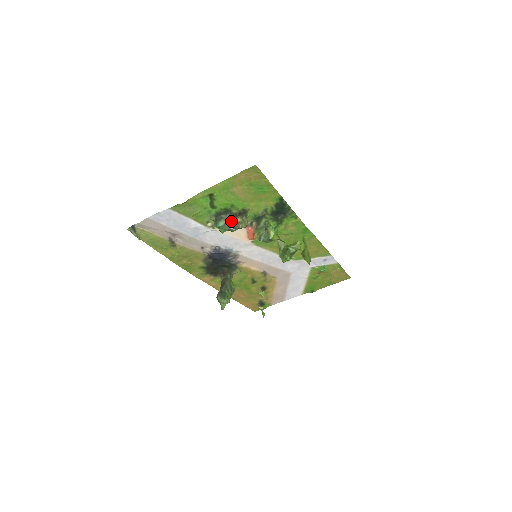
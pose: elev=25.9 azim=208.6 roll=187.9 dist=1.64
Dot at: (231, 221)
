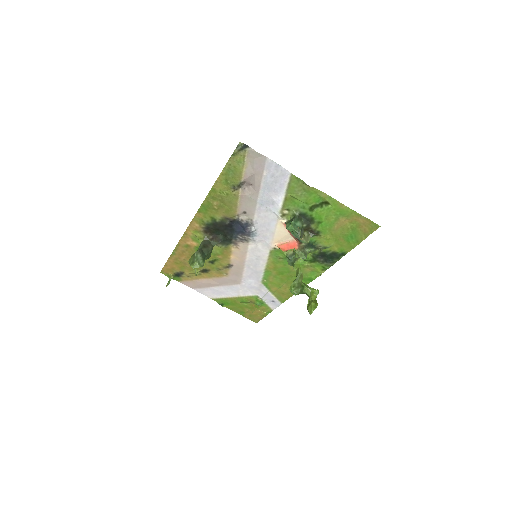
Dot at: (303, 229)
